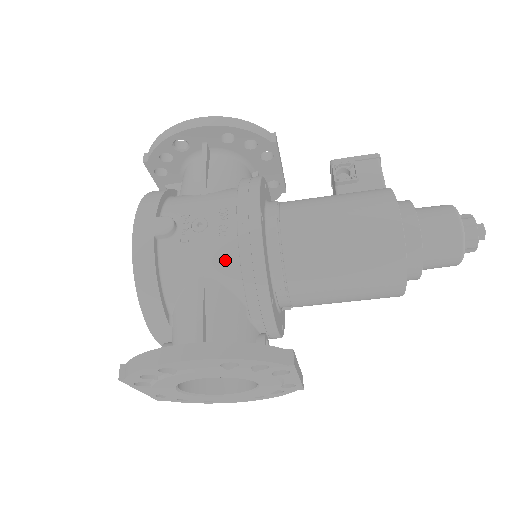
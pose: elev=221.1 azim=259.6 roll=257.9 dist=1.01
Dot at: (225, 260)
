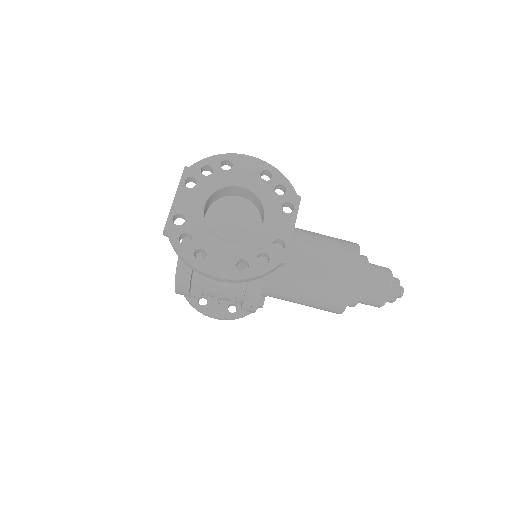
Dot at: occluded
